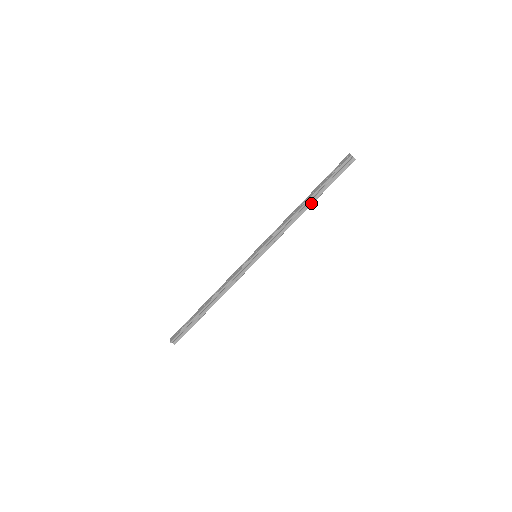
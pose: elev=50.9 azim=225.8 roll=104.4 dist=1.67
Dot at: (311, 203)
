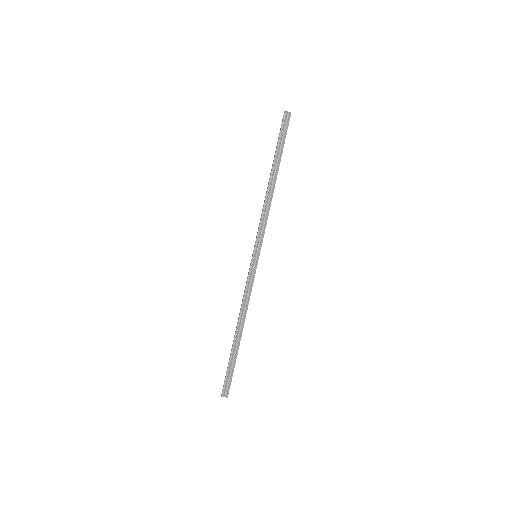
Dot at: (276, 174)
